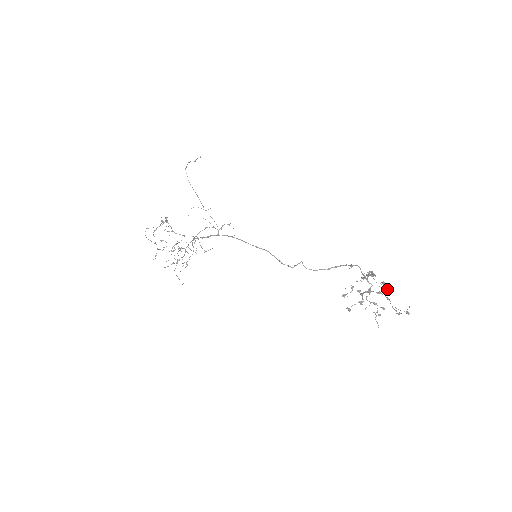
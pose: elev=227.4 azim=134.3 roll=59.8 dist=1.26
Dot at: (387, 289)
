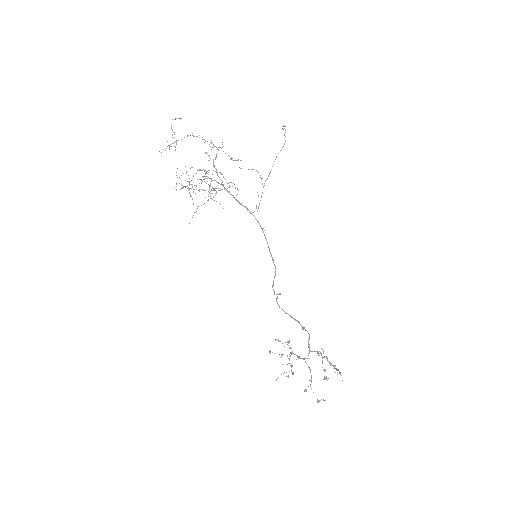
Dot at: occluded
